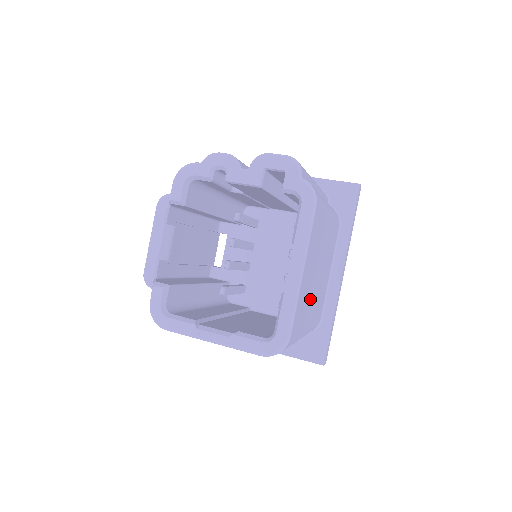
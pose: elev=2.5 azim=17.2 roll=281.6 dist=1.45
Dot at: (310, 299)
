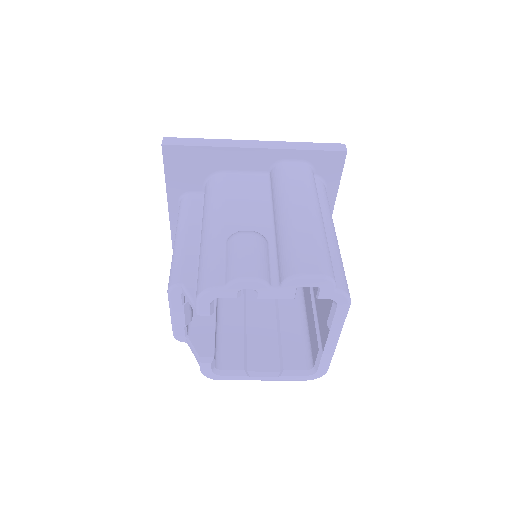
Dot at: occluded
